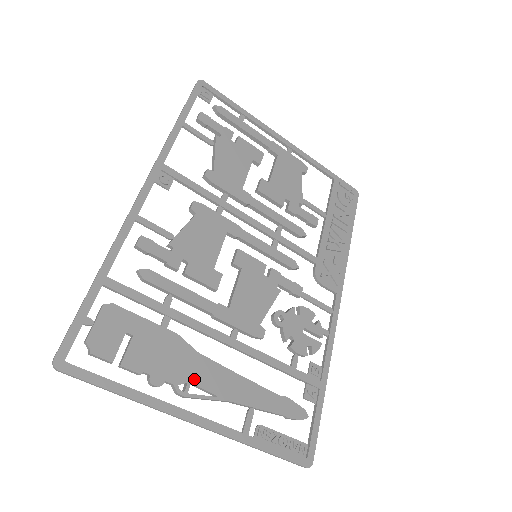
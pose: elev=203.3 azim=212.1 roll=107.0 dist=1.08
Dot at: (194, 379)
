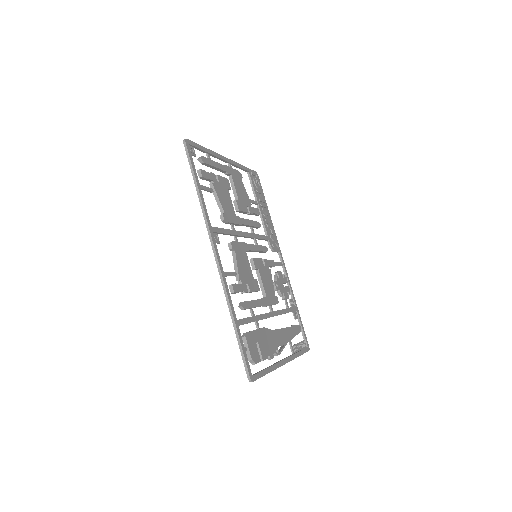
Dot at: (277, 344)
